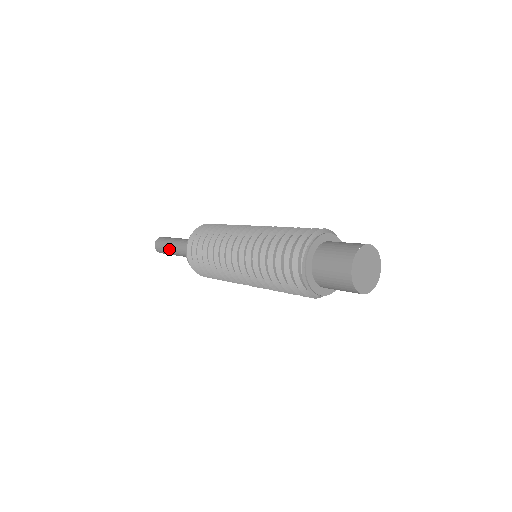
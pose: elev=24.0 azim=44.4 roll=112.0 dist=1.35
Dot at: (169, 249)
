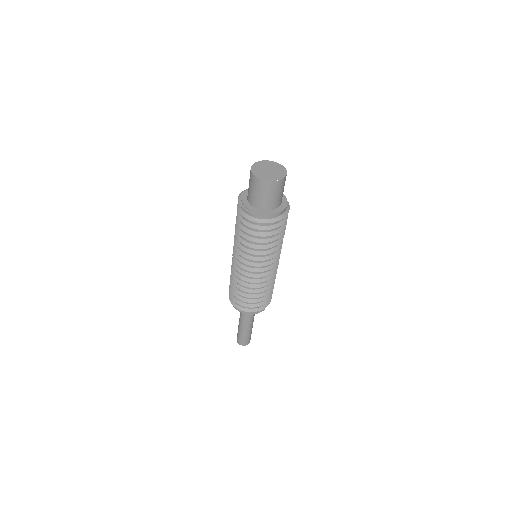
Dot at: (239, 329)
